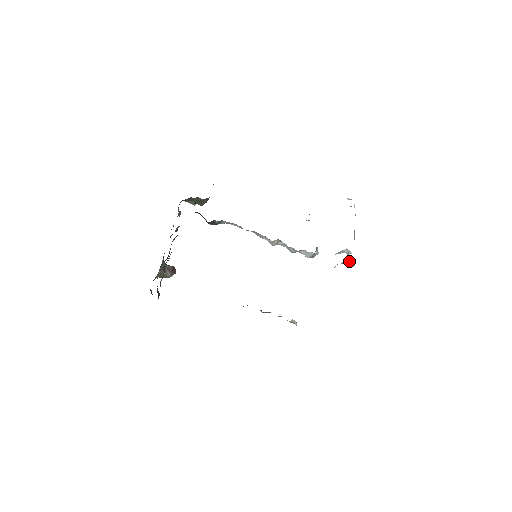
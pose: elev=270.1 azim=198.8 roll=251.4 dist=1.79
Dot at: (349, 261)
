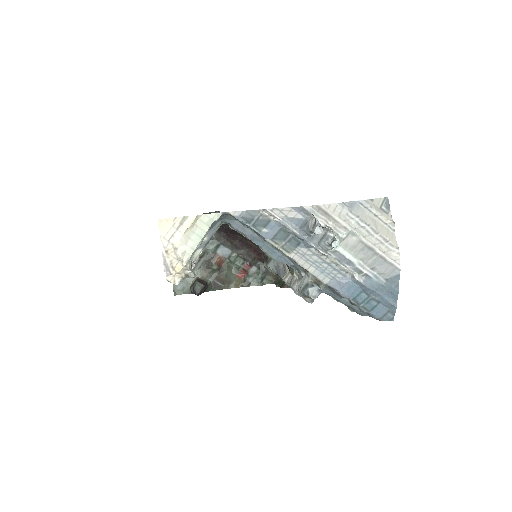
Dot at: (316, 219)
